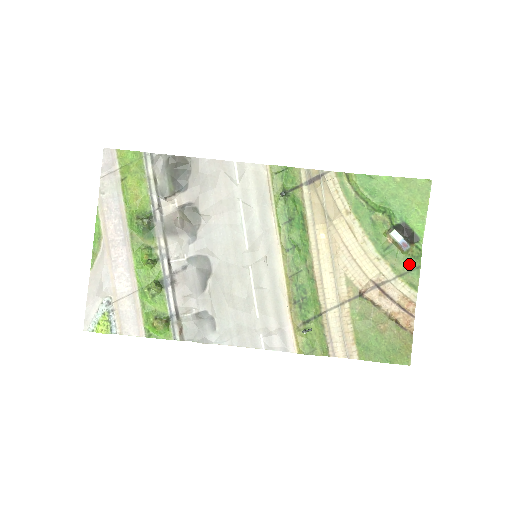
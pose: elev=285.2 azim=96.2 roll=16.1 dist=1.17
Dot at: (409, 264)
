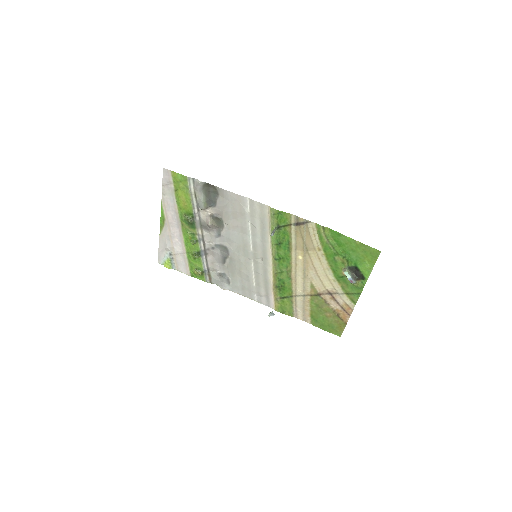
Dot at: (354, 290)
